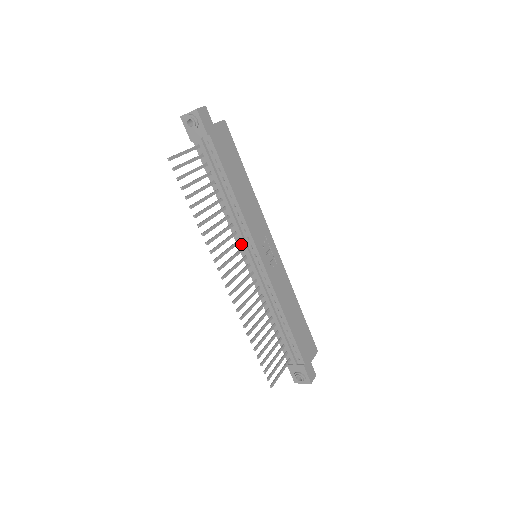
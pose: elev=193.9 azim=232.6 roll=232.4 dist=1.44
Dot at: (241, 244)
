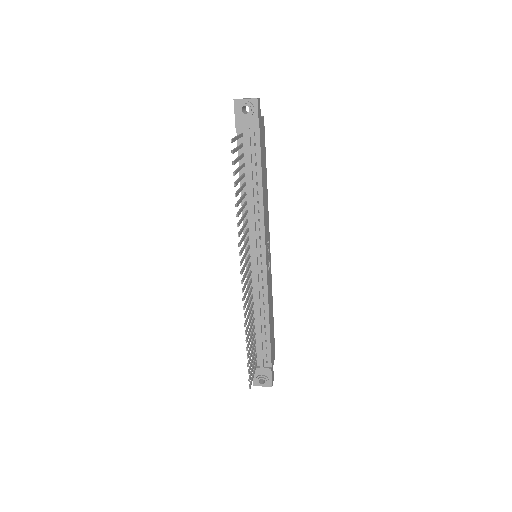
Dot at: (249, 242)
